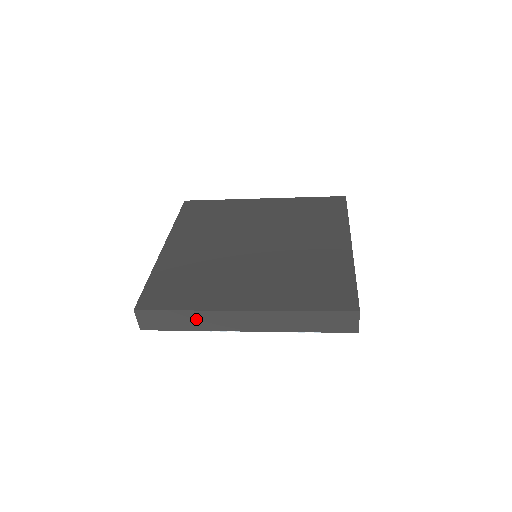
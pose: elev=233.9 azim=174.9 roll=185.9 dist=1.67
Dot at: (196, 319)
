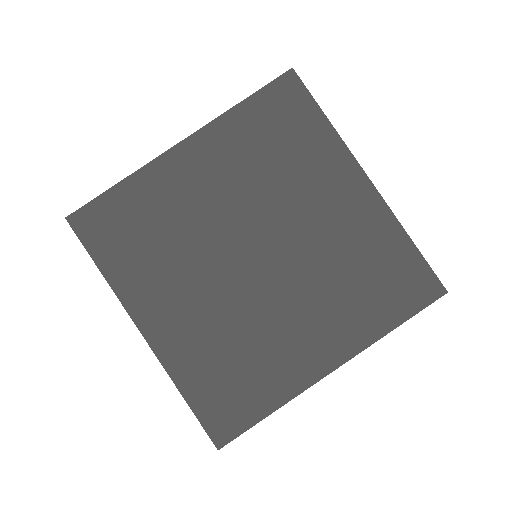
Dot at: occluded
